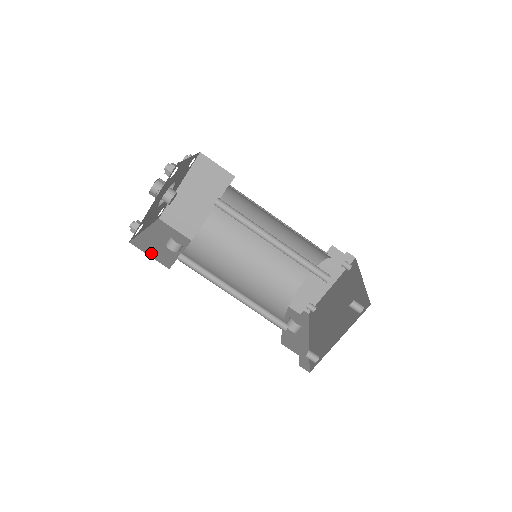
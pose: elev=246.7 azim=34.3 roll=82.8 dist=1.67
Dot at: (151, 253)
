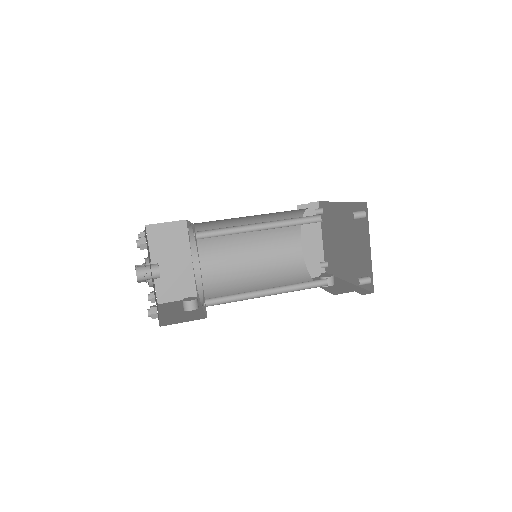
Dot at: (182, 320)
